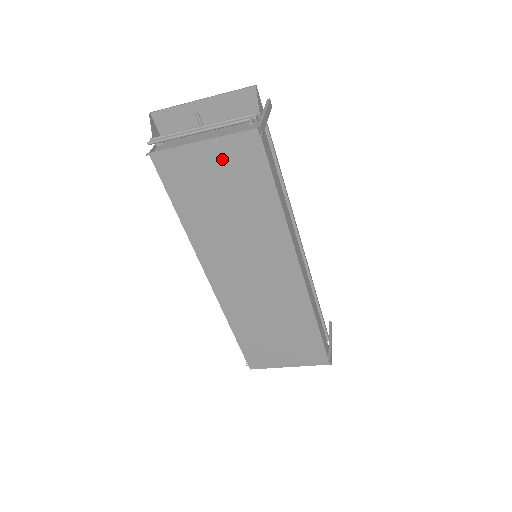
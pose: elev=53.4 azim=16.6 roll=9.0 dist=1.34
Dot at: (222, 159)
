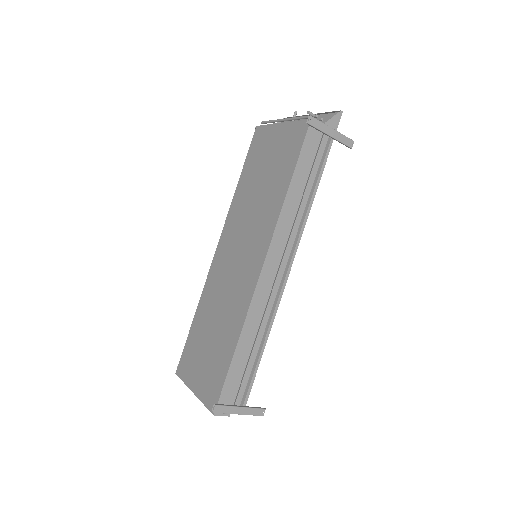
Dot at: (282, 140)
